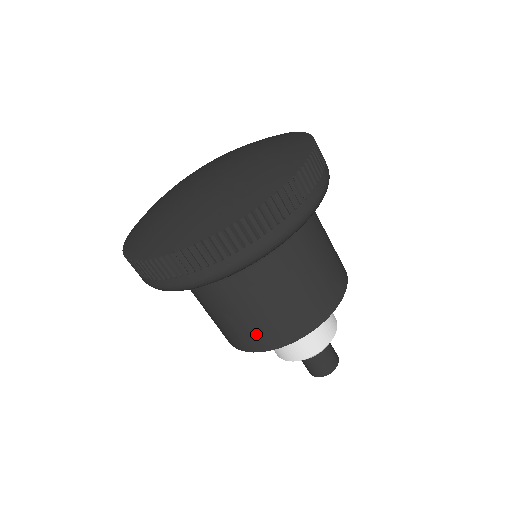
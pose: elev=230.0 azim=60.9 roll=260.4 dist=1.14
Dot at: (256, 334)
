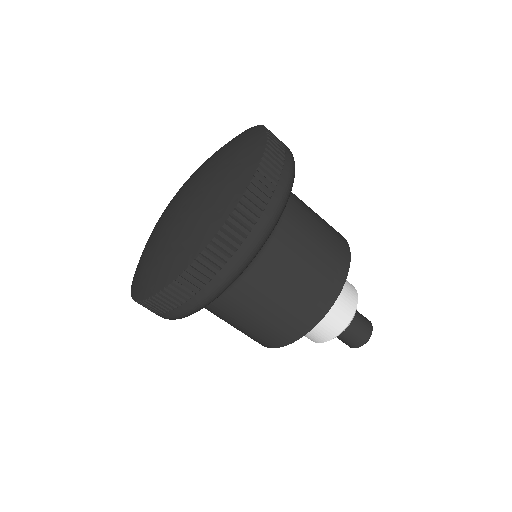
Dot at: (292, 319)
